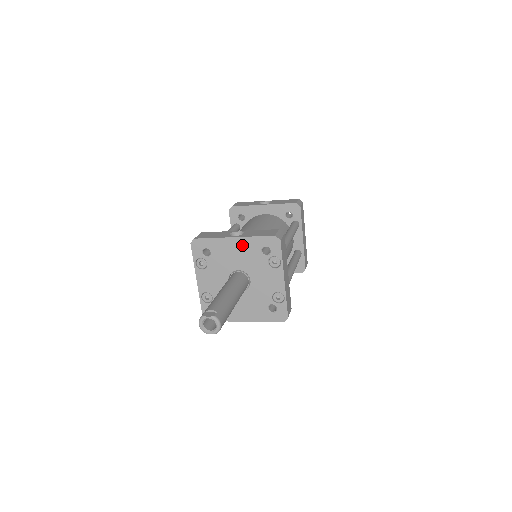
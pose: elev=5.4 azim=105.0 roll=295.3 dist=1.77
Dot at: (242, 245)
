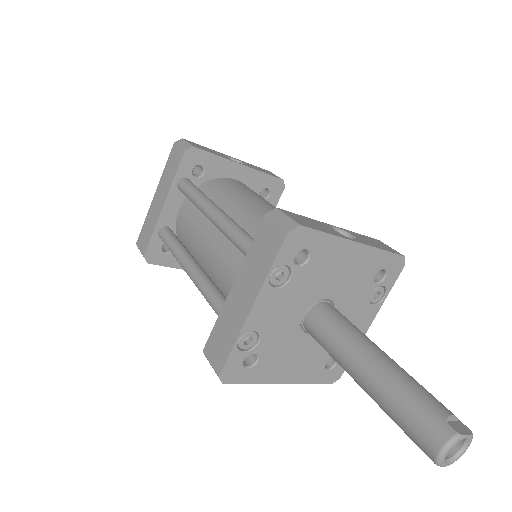
Dot at: (360, 259)
